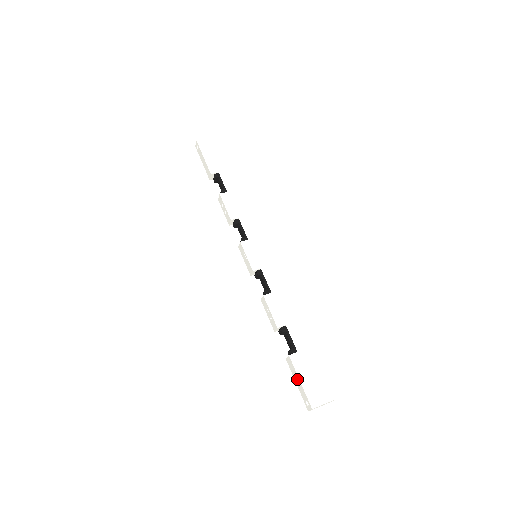
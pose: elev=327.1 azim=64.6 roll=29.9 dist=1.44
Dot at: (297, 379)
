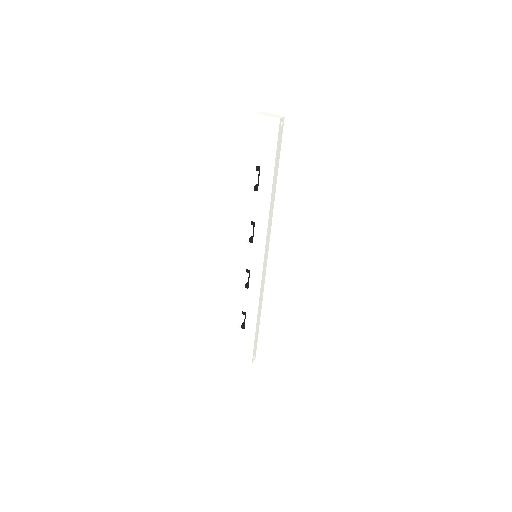
Dot at: (238, 338)
